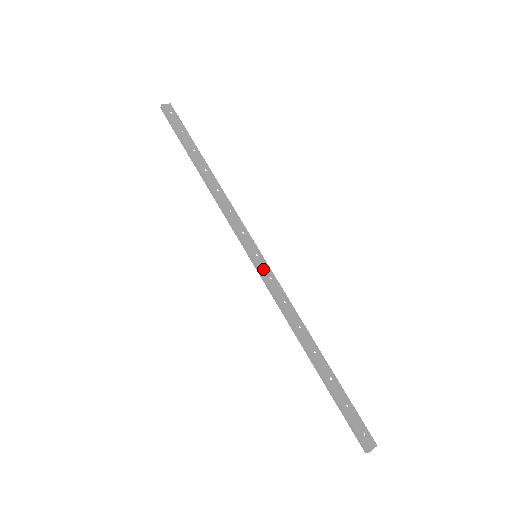
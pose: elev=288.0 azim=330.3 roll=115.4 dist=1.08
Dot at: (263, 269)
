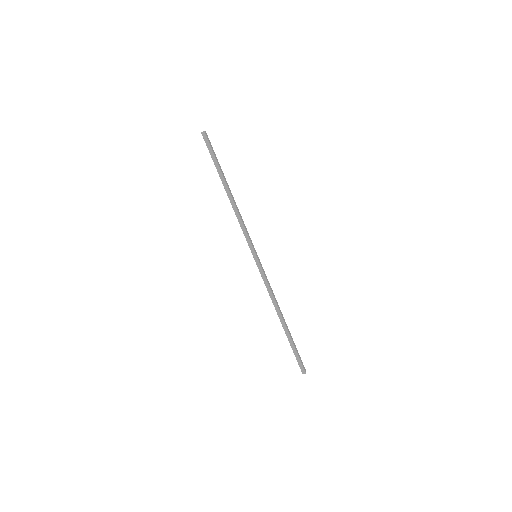
Dot at: (261, 265)
